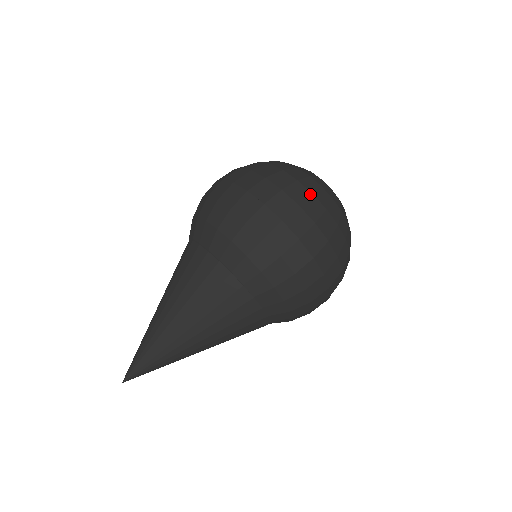
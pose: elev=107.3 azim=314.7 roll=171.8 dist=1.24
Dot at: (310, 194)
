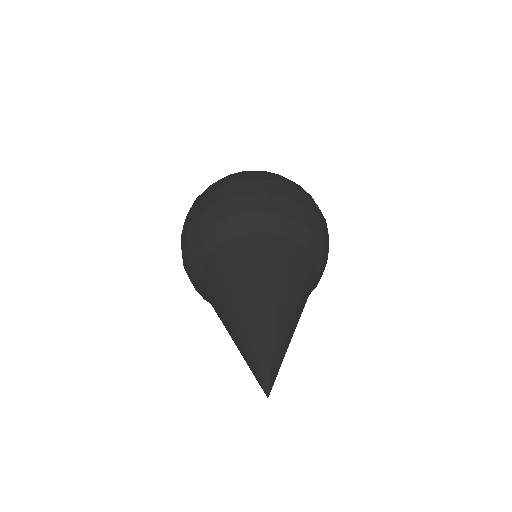
Dot at: occluded
